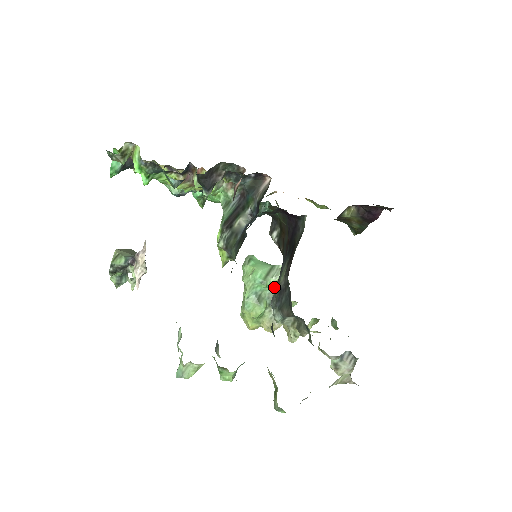
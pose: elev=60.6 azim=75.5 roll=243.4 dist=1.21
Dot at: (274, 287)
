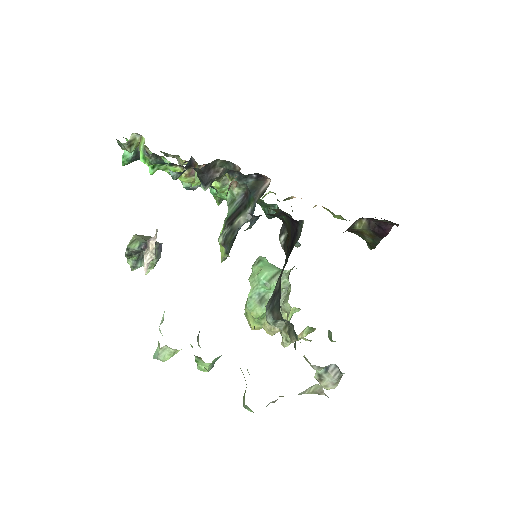
Dot at: occluded
